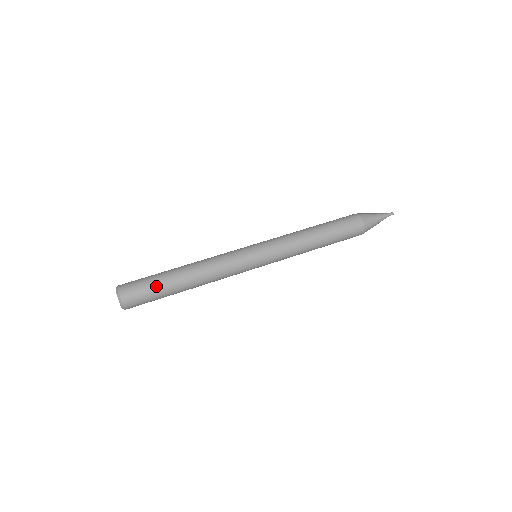
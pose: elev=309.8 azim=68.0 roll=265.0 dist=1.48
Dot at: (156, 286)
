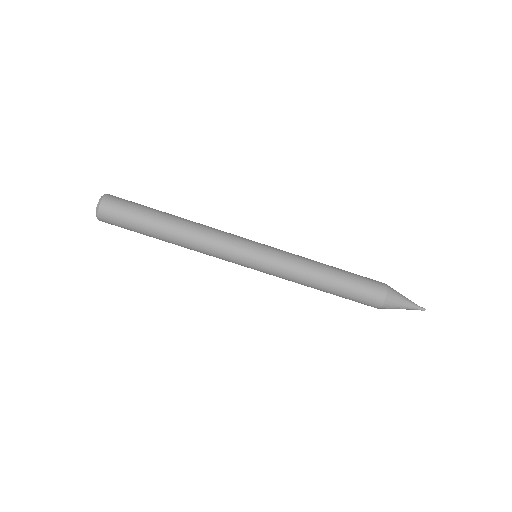
Dot at: (137, 230)
